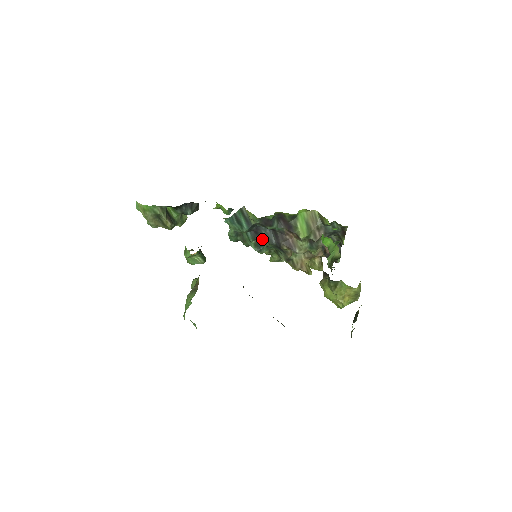
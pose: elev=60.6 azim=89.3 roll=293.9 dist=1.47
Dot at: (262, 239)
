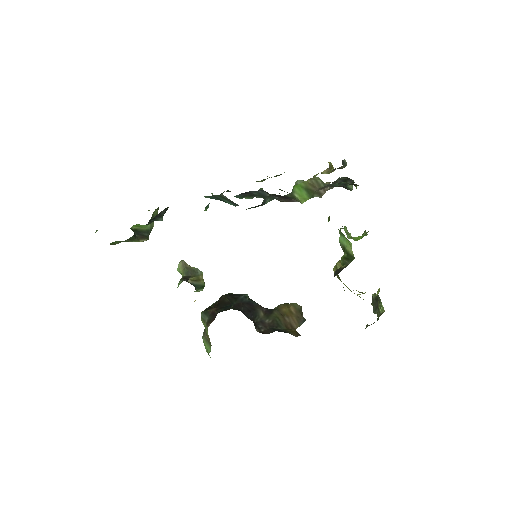
Dot at: (254, 196)
